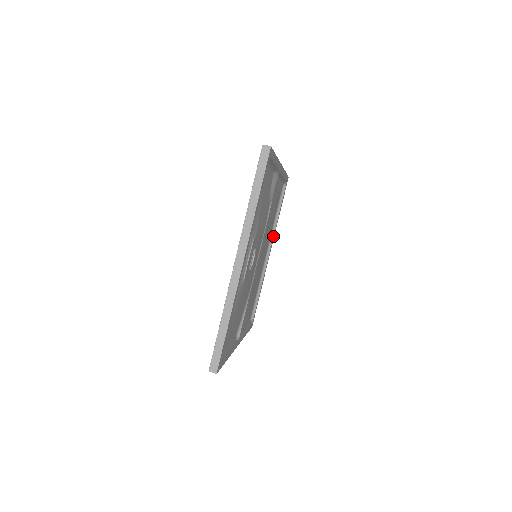
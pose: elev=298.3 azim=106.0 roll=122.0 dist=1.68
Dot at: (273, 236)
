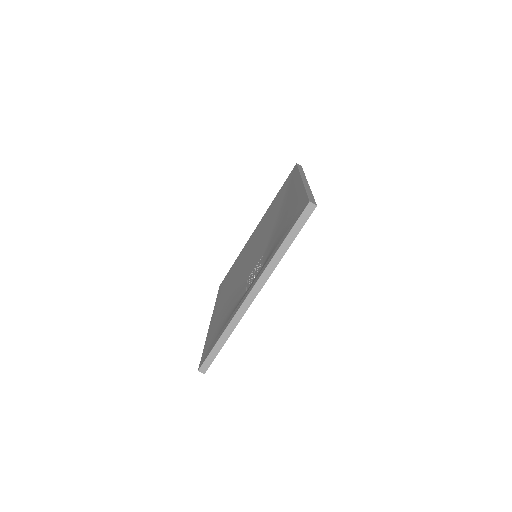
Dot at: occluded
